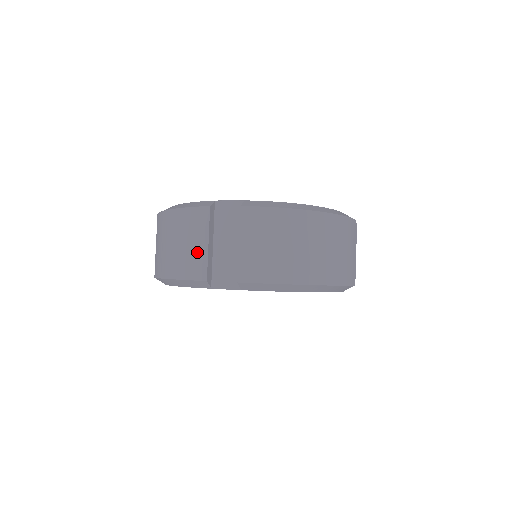
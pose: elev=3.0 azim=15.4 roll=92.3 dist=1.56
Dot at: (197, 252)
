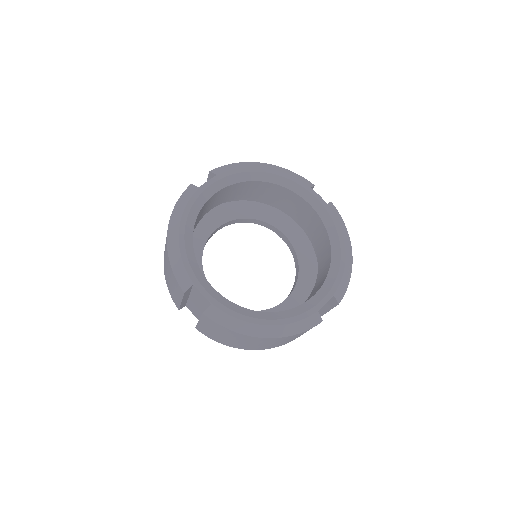
Dot at: (175, 296)
